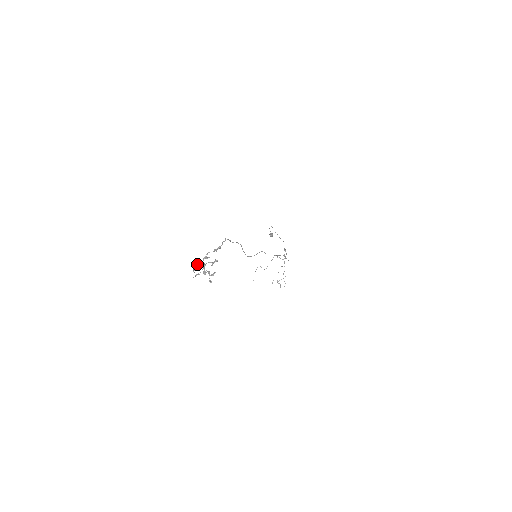
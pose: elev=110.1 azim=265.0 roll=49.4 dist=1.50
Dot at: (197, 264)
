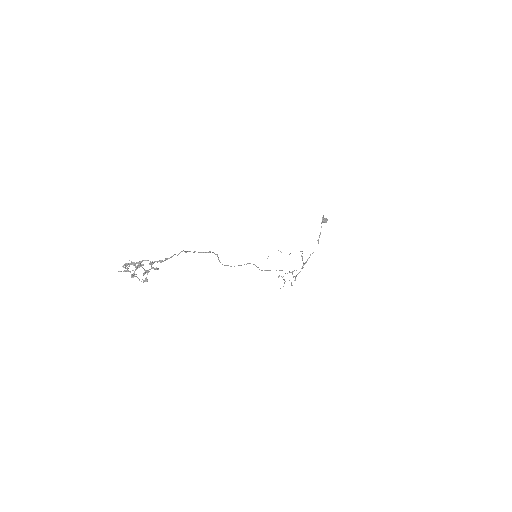
Dot at: (128, 263)
